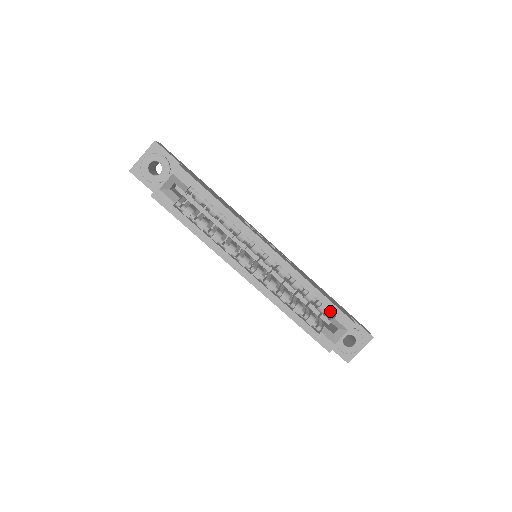
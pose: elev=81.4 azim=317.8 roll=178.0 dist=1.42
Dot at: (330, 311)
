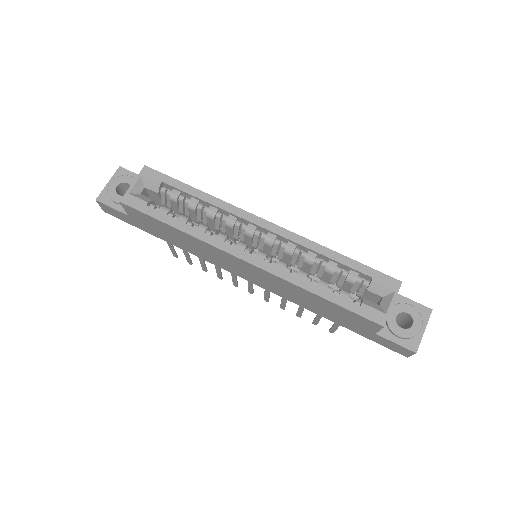
Dot at: (363, 280)
